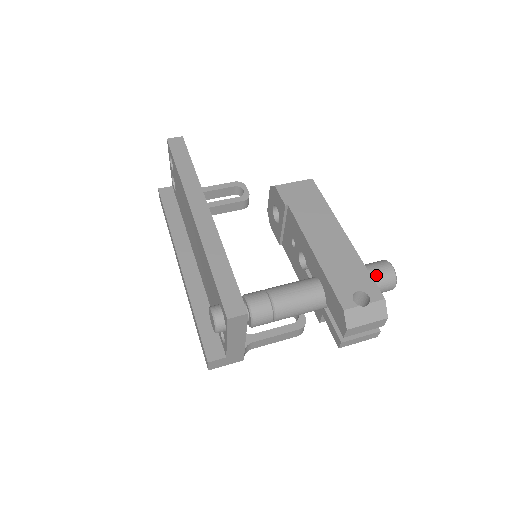
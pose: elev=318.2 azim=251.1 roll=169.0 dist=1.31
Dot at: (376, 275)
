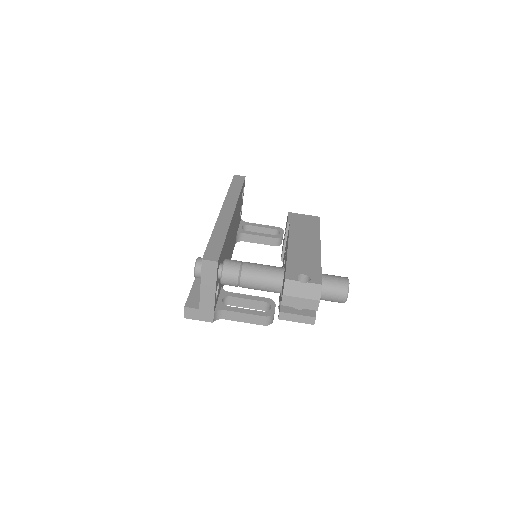
Dot at: (331, 280)
